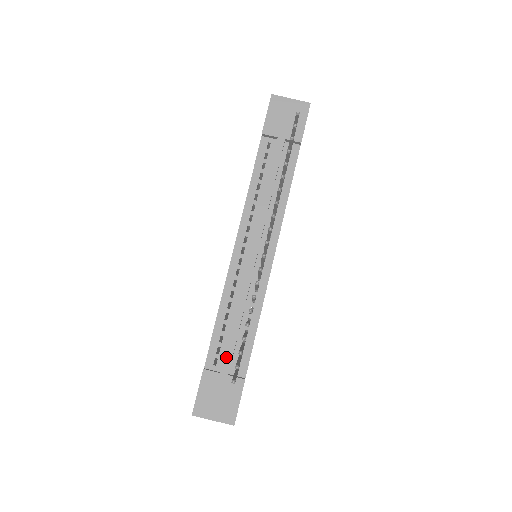
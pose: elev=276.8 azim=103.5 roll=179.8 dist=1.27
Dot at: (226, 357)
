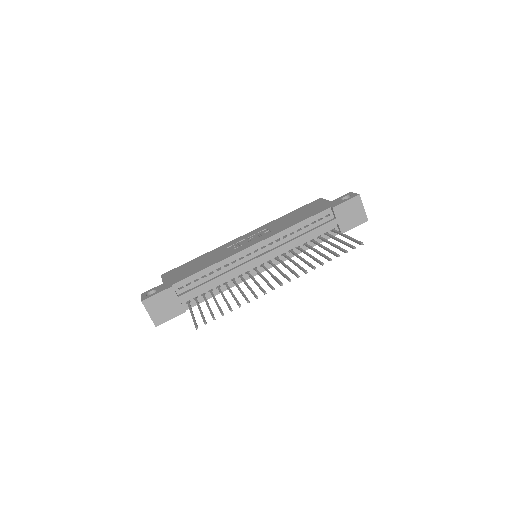
Dot at: (189, 292)
